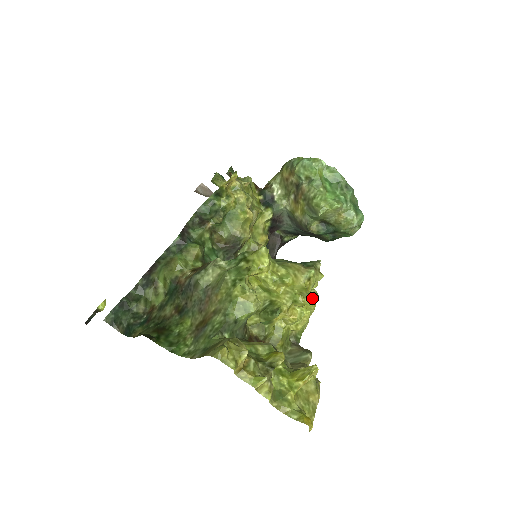
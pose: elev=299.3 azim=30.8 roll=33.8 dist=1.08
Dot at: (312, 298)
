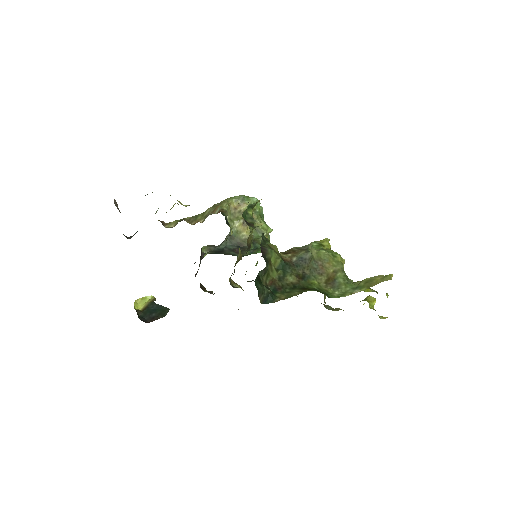
Dot at: occluded
